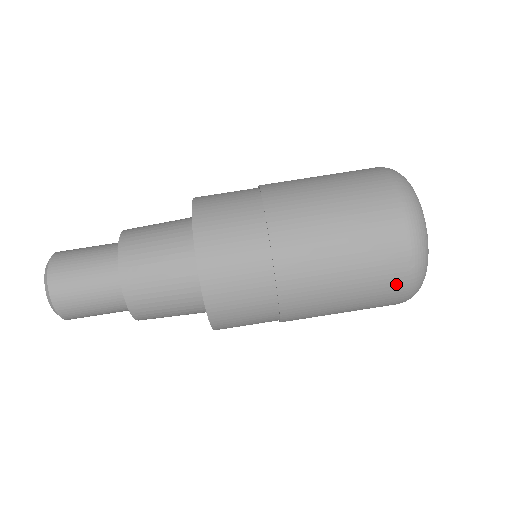
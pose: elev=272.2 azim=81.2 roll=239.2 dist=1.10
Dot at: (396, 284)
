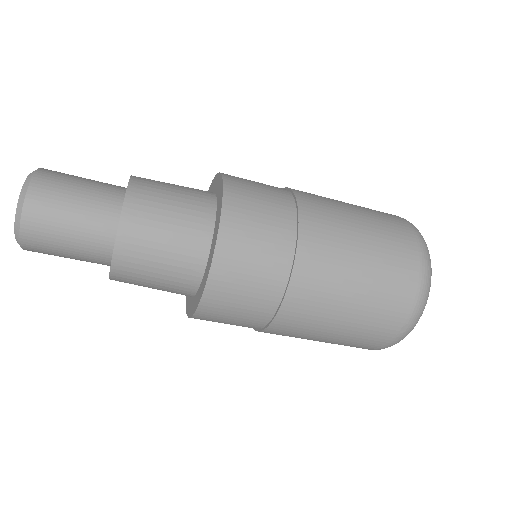
Dot at: (379, 340)
